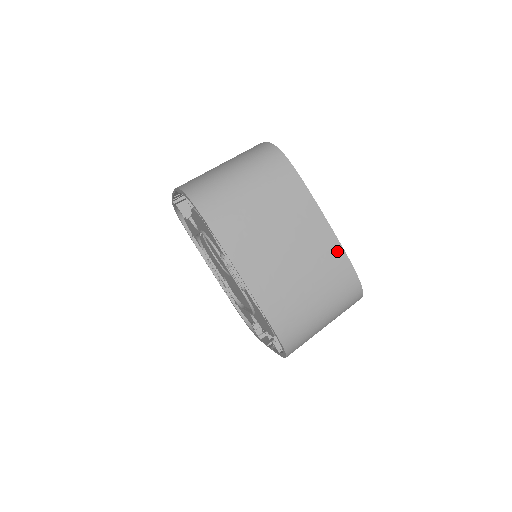
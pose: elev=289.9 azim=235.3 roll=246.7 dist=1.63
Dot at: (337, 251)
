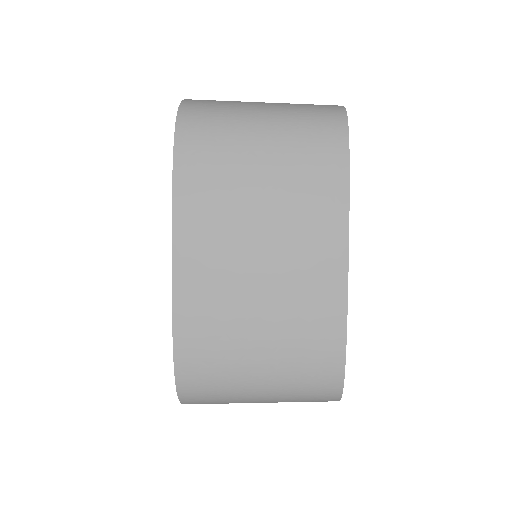
Dot at: (335, 312)
